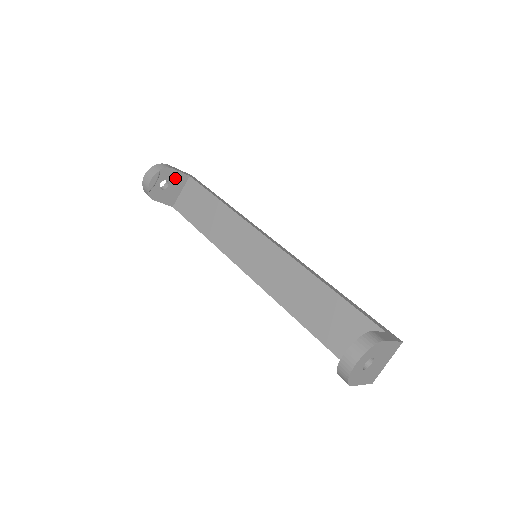
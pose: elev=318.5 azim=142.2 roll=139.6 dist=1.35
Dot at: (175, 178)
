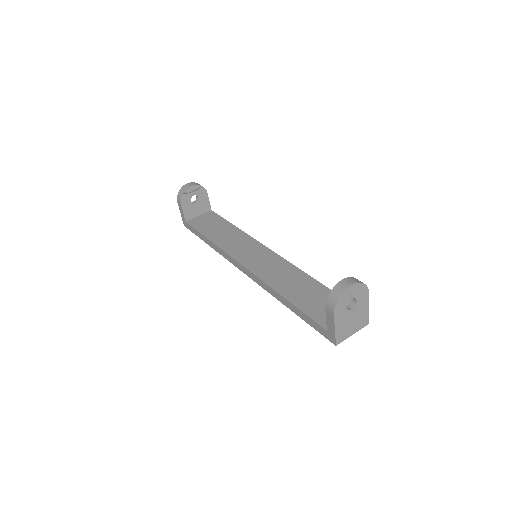
Dot at: (203, 202)
